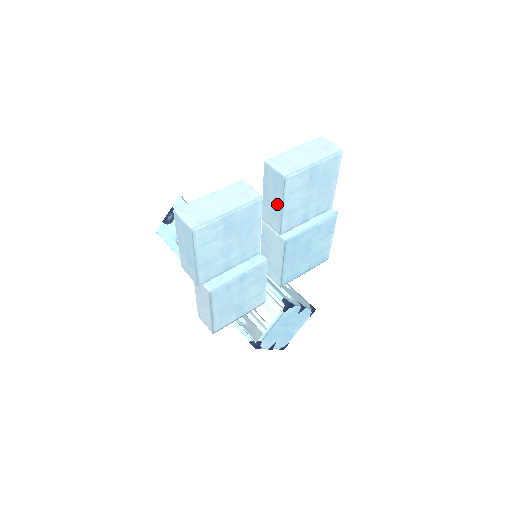
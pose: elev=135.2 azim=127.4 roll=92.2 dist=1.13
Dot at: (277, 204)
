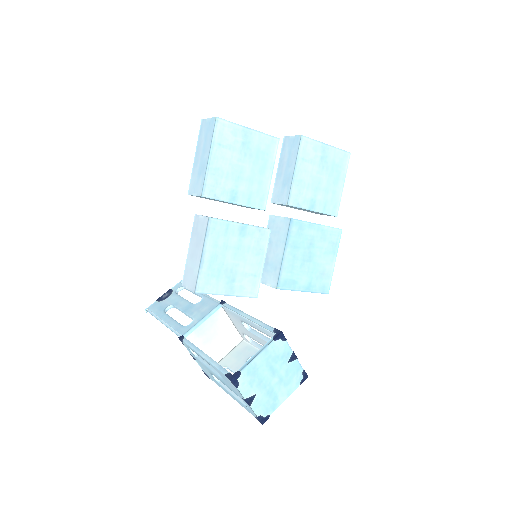
Dot at: (289, 171)
